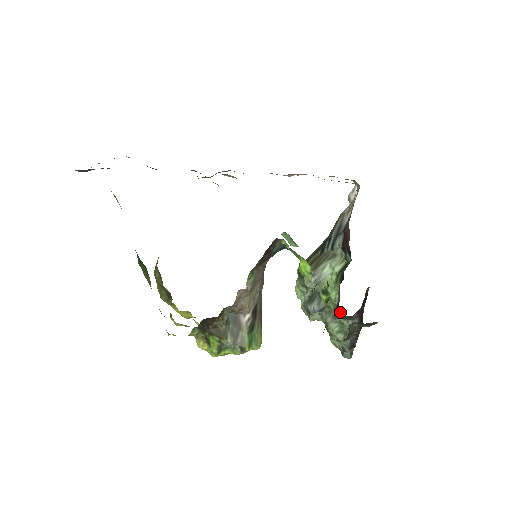
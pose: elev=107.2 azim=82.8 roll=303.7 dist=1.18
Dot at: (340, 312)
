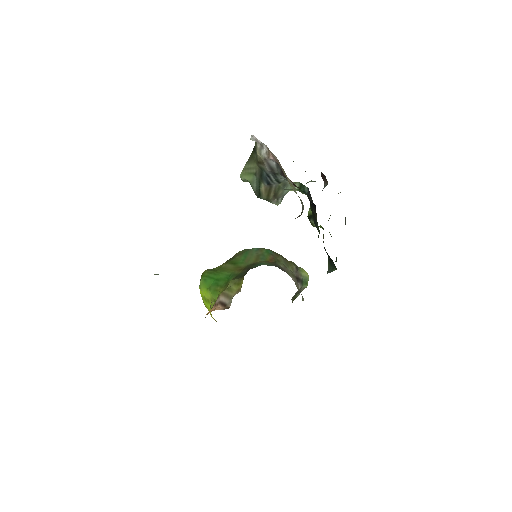
Dot at: occluded
